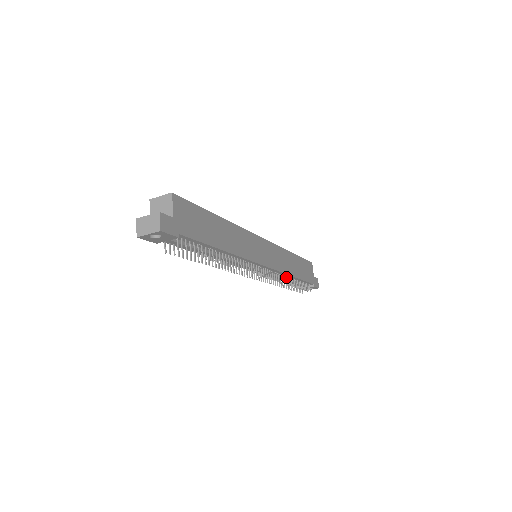
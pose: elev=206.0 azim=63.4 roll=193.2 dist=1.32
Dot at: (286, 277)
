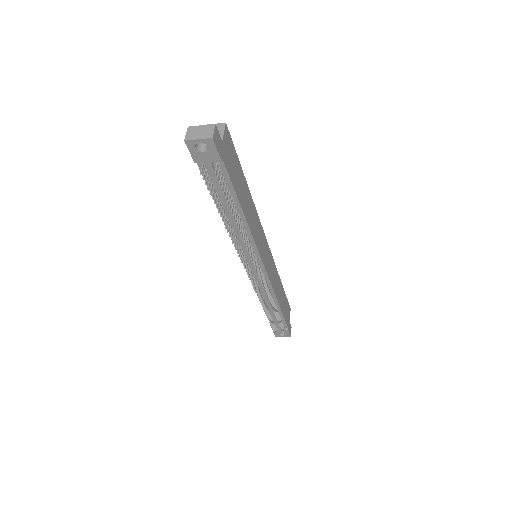
Dot at: occluded
